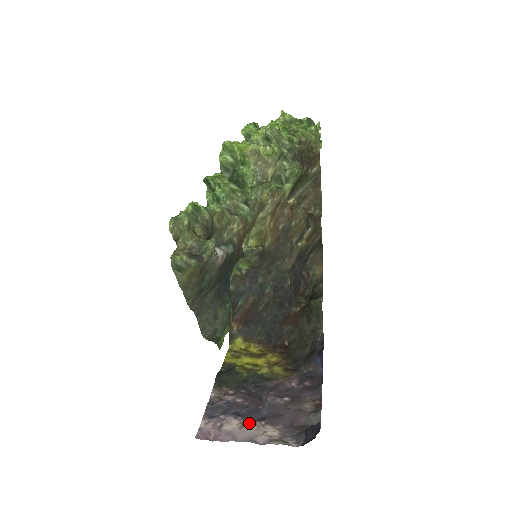
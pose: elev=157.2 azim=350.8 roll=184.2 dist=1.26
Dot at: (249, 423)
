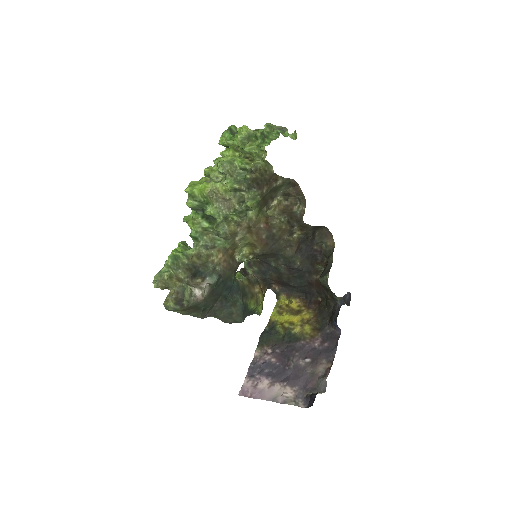
Dot at: (275, 383)
